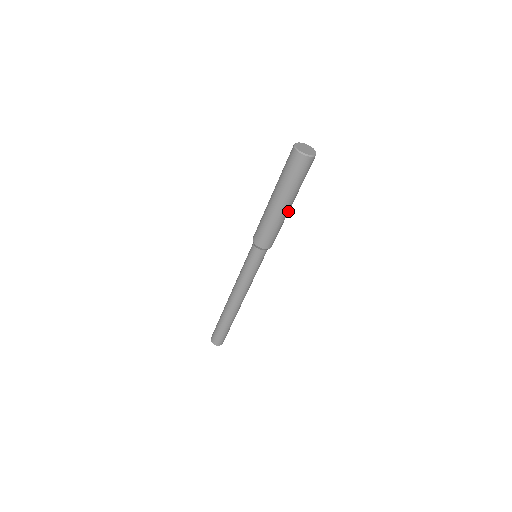
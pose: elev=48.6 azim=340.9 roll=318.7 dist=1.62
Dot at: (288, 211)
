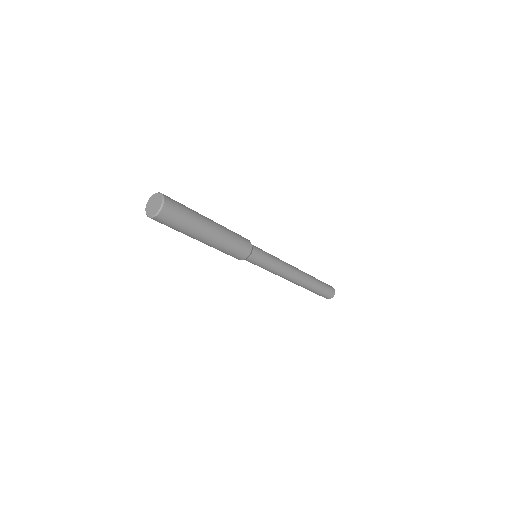
Dot at: (217, 226)
